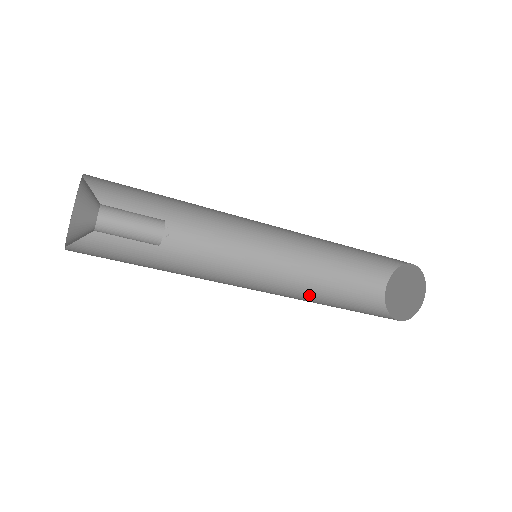
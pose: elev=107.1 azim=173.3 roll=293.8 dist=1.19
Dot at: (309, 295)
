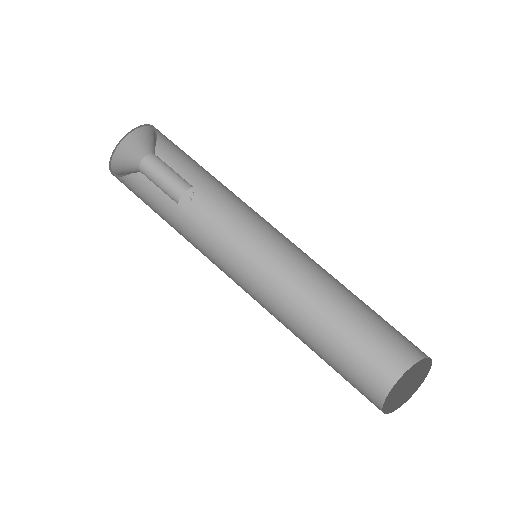
Dot at: (295, 333)
